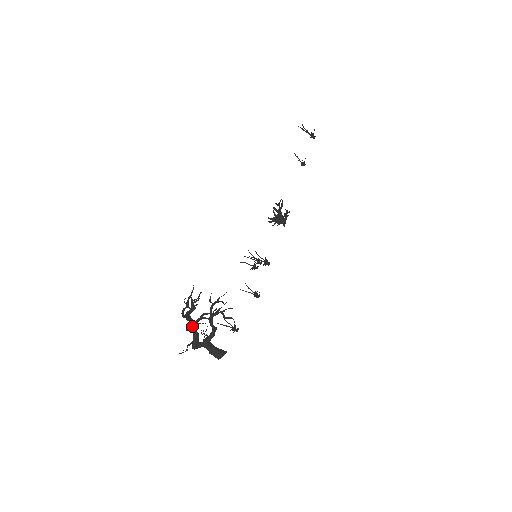
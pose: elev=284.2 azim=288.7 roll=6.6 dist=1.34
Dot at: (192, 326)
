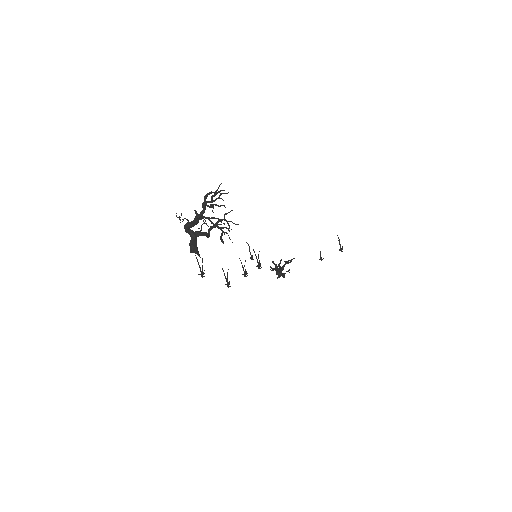
Dot at: (200, 213)
